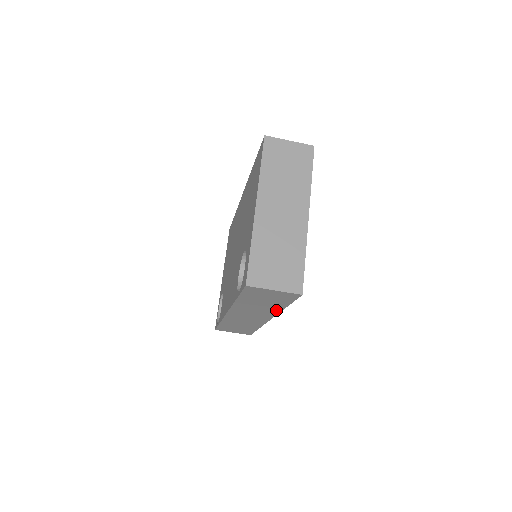
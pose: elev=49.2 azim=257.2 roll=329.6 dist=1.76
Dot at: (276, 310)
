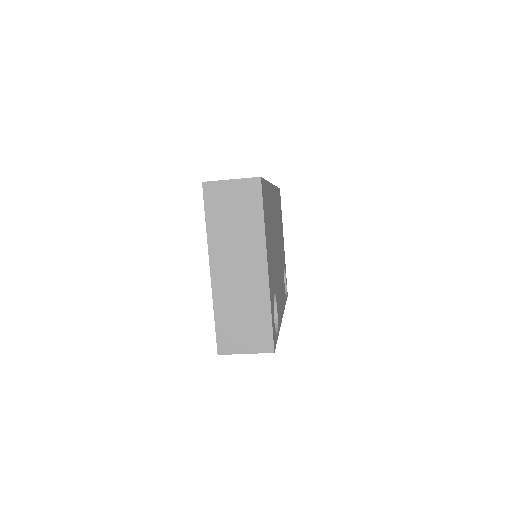
Dot at: occluded
